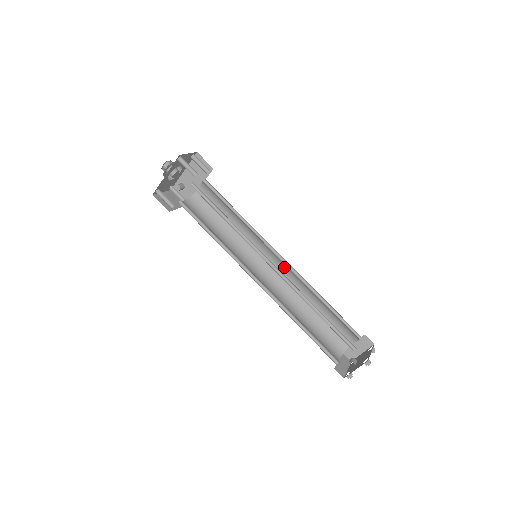
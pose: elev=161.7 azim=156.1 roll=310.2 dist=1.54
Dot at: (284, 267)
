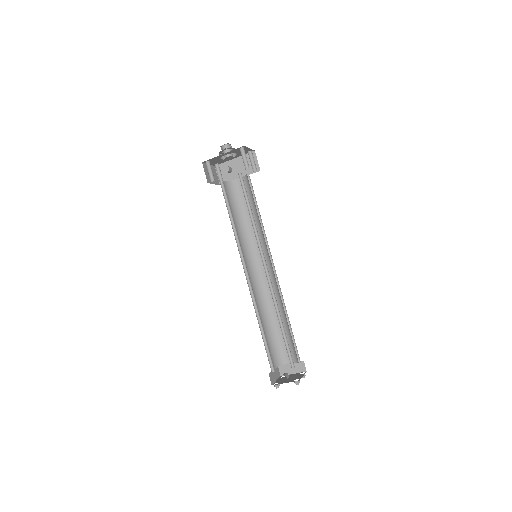
Dot at: (271, 276)
